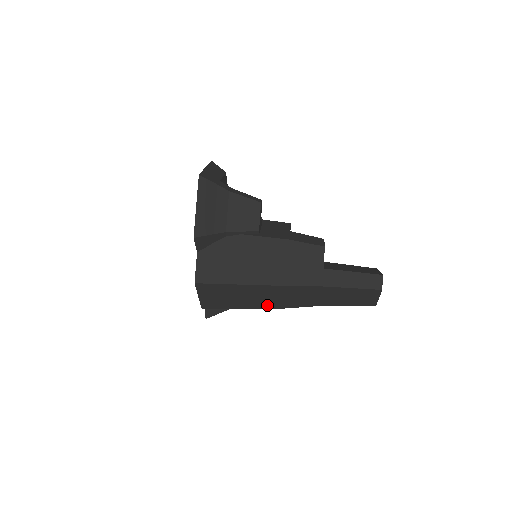
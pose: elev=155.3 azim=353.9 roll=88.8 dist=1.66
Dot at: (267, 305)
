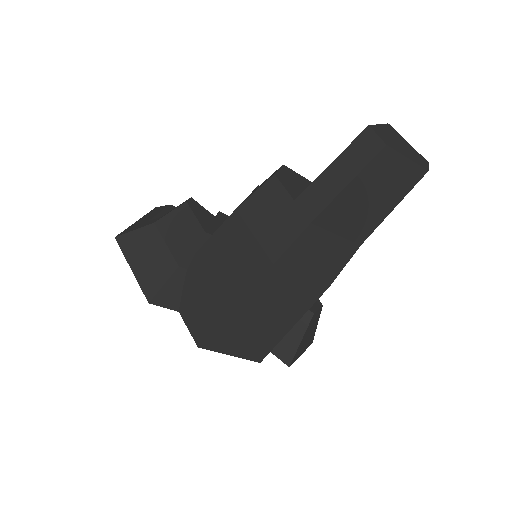
Dot at: (305, 301)
